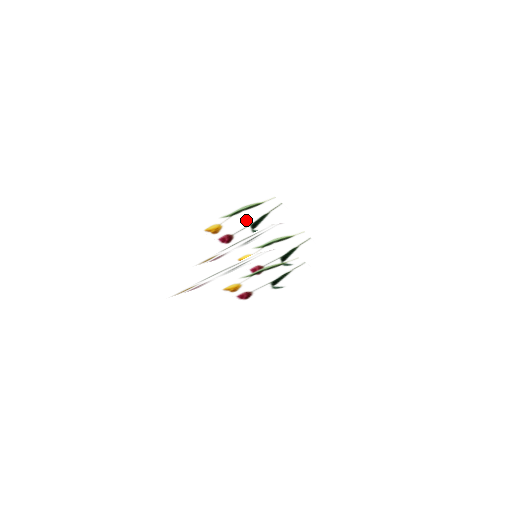
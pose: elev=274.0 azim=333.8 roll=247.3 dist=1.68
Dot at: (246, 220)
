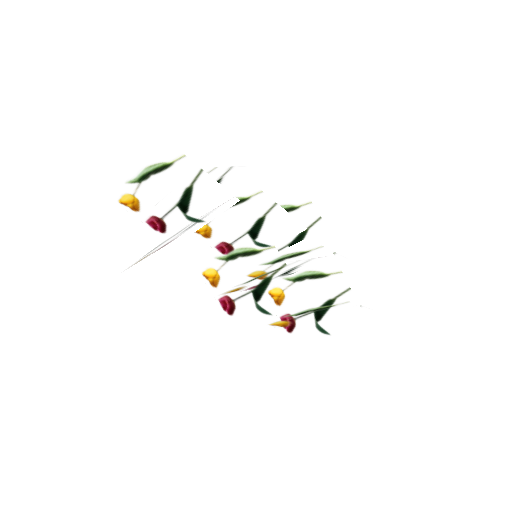
Dot at: occluded
